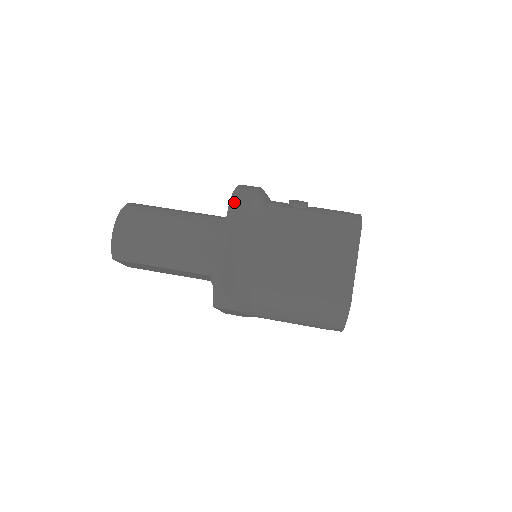
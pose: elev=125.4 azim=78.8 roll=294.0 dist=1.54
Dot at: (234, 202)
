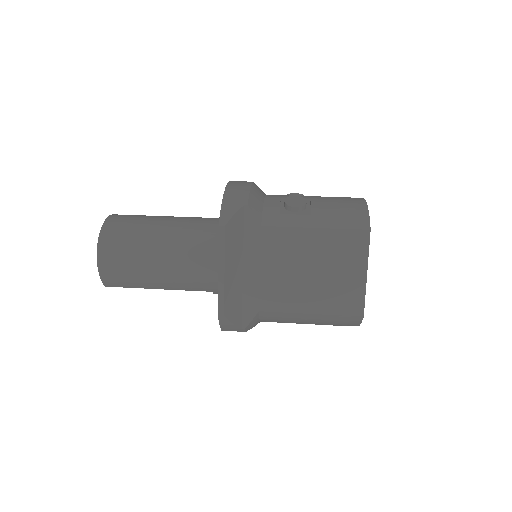
Dot at: (224, 227)
